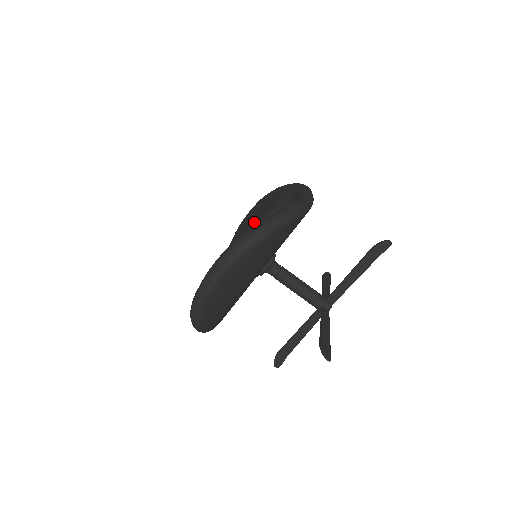
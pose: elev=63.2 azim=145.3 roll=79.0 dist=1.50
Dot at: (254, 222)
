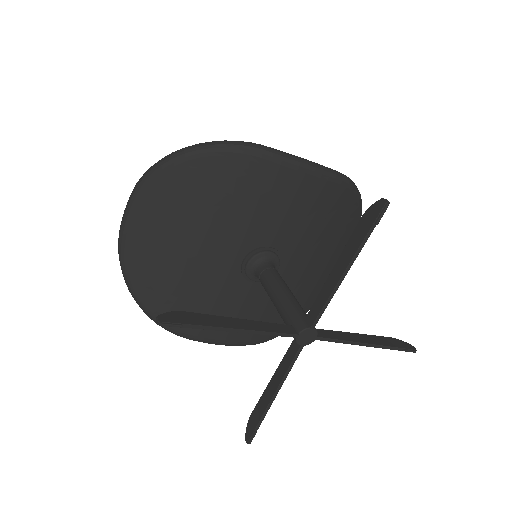
Dot at: occluded
